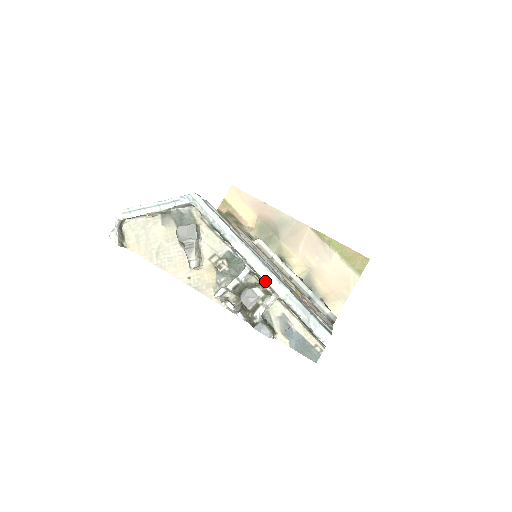
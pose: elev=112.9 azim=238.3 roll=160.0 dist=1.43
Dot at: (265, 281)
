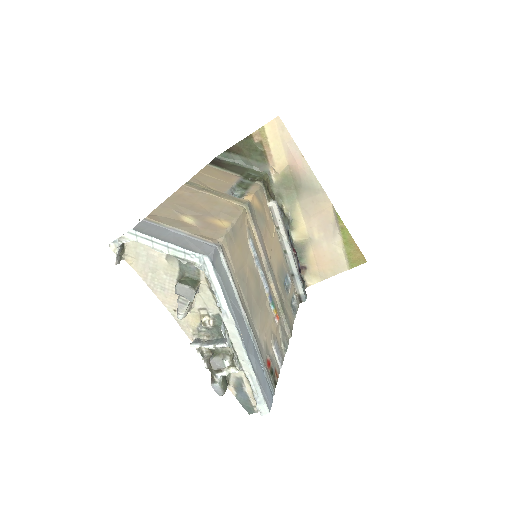
Dot at: (238, 357)
